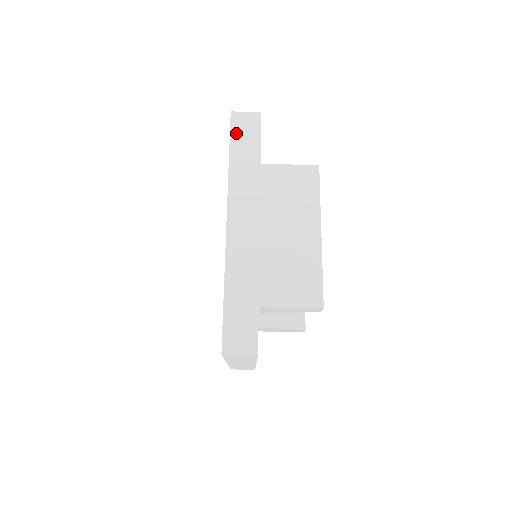
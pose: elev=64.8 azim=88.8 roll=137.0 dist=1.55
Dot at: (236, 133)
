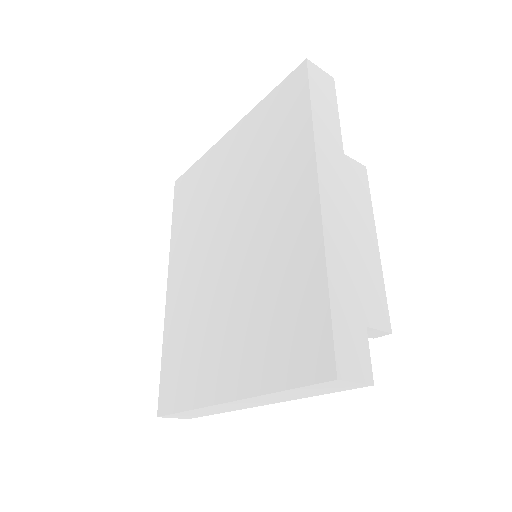
Dot at: (315, 86)
